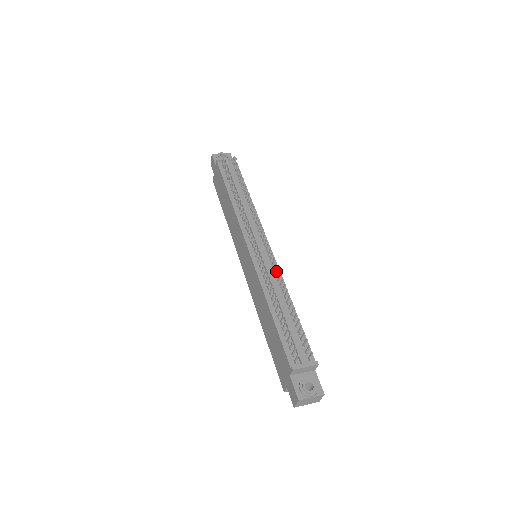
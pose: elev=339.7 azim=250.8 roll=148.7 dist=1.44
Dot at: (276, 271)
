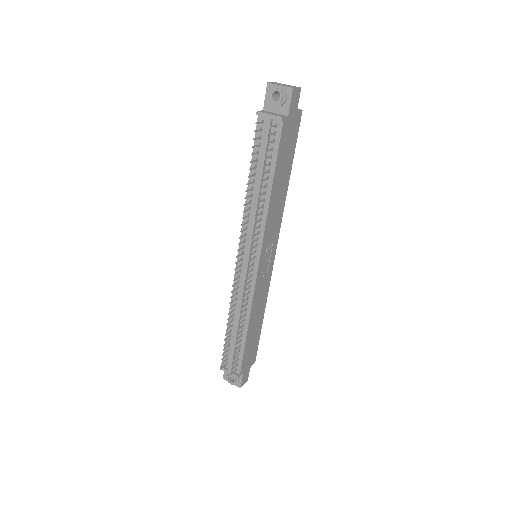
Dot at: (250, 294)
